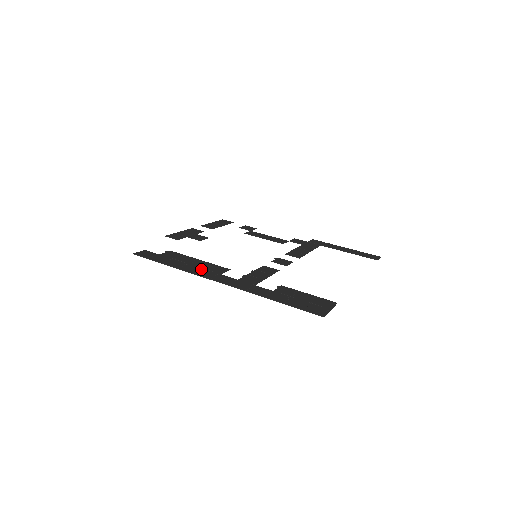
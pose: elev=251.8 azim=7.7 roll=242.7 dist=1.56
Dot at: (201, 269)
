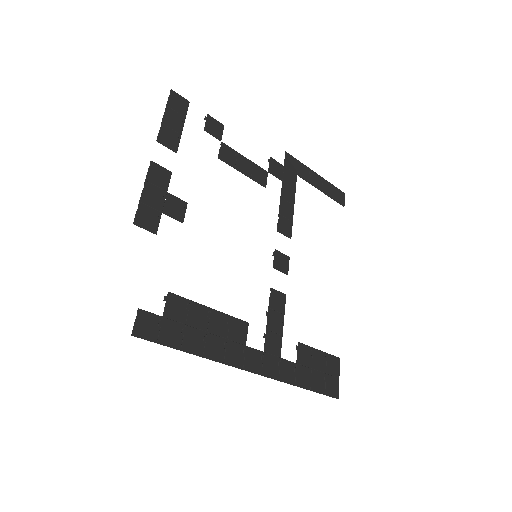
Dot at: (225, 343)
